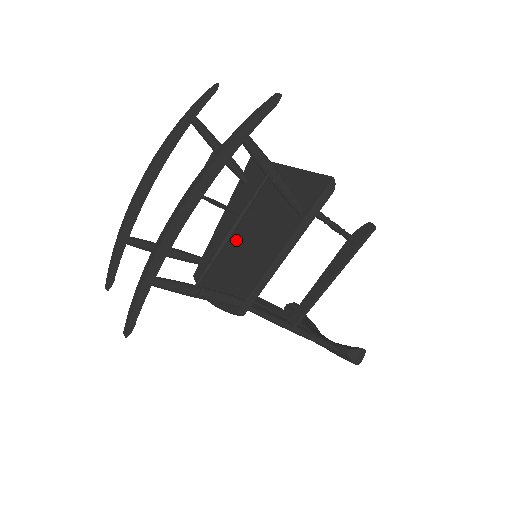
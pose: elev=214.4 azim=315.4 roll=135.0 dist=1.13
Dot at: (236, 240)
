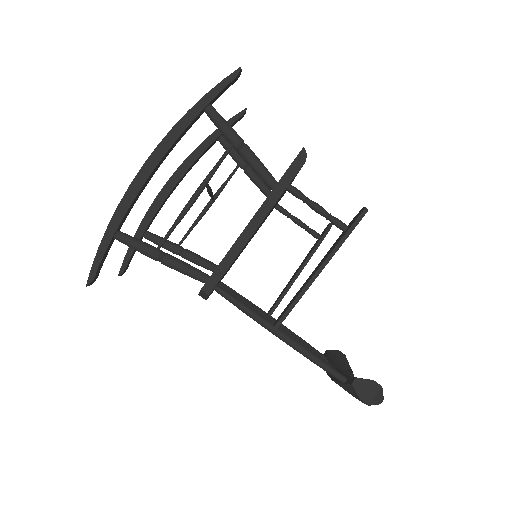
Dot at: occluded
